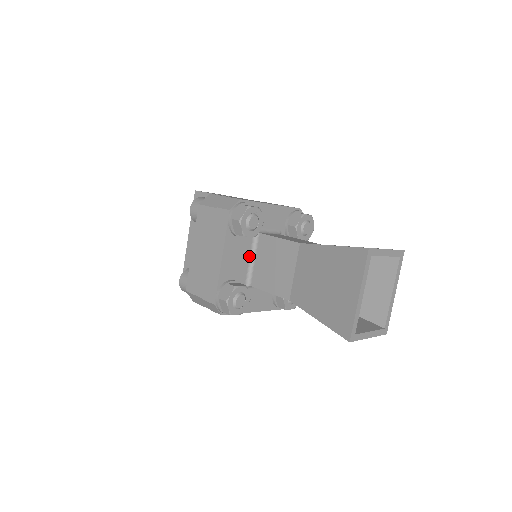
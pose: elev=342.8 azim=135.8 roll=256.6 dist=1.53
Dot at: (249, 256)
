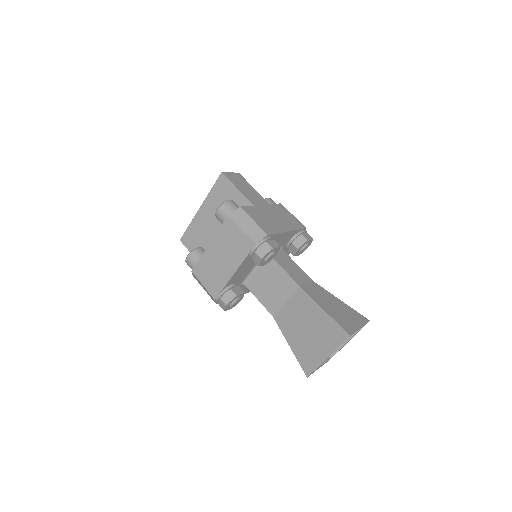
Dot at: (253, 266)
